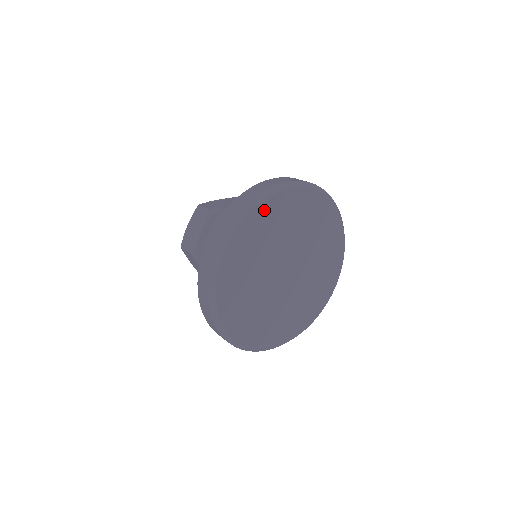
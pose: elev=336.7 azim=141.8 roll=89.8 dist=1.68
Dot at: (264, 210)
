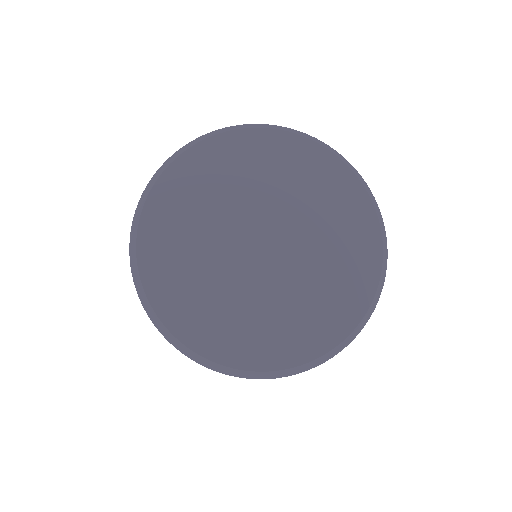
Dot at: (156, 210)
